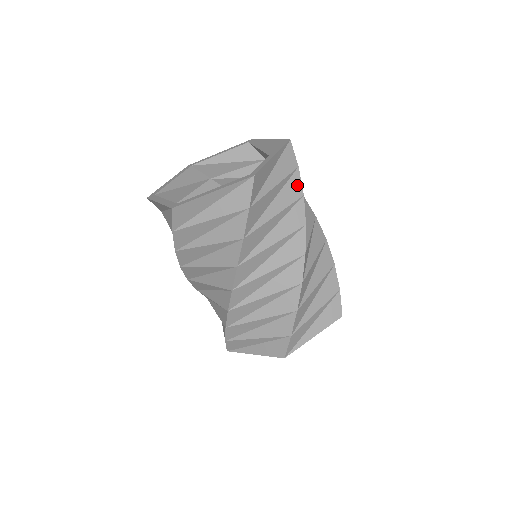
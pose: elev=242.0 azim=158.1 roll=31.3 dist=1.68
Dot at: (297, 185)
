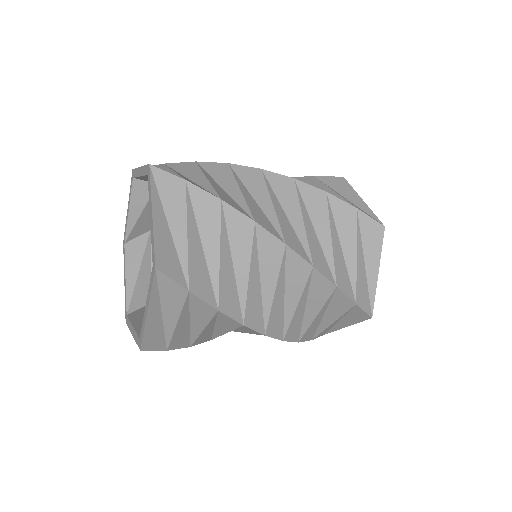
Dot at: (205, 199)
